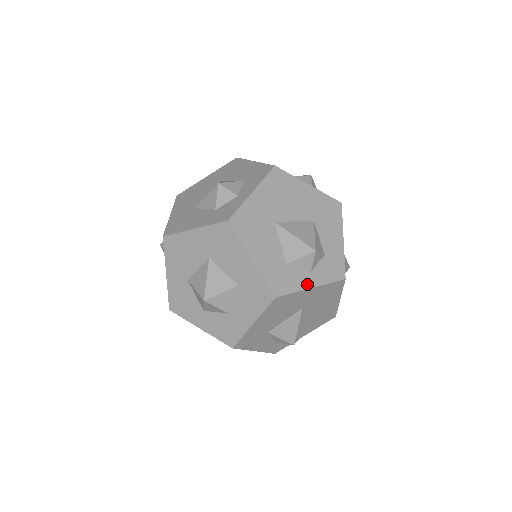
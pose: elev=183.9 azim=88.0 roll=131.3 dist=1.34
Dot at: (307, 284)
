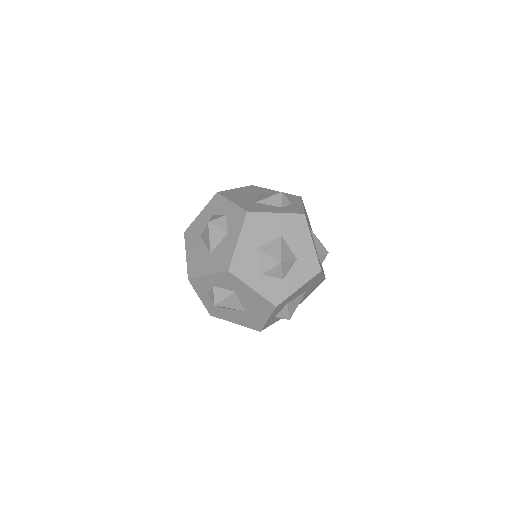
Dot at: occluded
